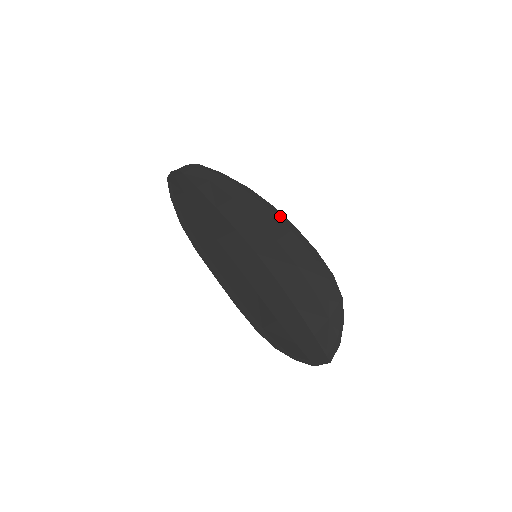
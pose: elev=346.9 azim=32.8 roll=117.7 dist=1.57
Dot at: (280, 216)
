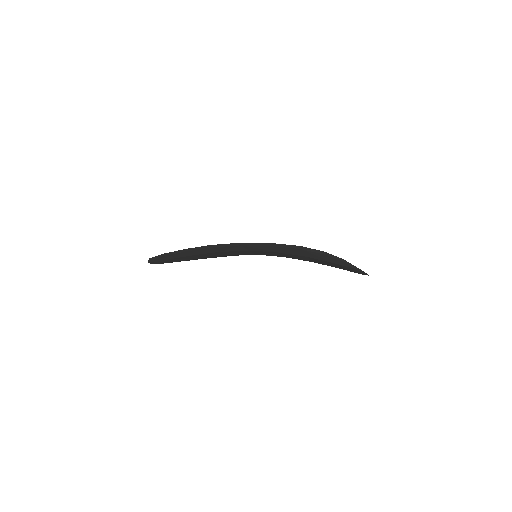
Dot at: occluded
